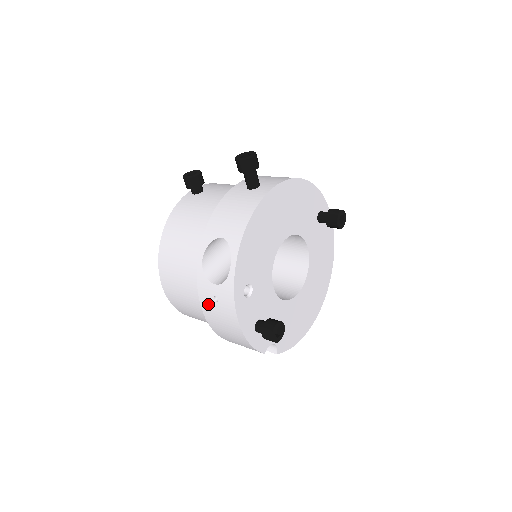
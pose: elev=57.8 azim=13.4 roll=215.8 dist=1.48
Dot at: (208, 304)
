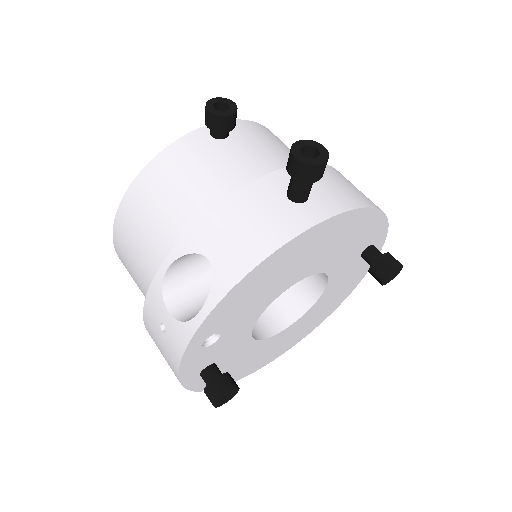
Dot at: (152, 321)
